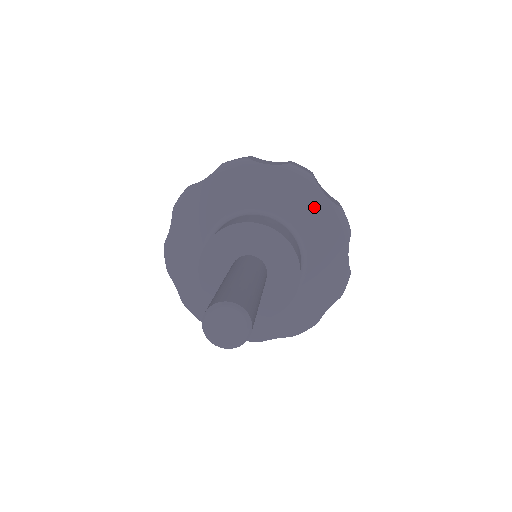
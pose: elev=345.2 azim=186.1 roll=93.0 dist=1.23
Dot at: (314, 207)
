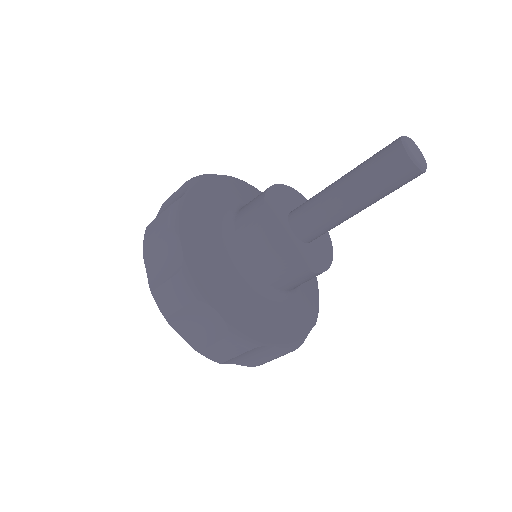
Dot at: (312, 282)
